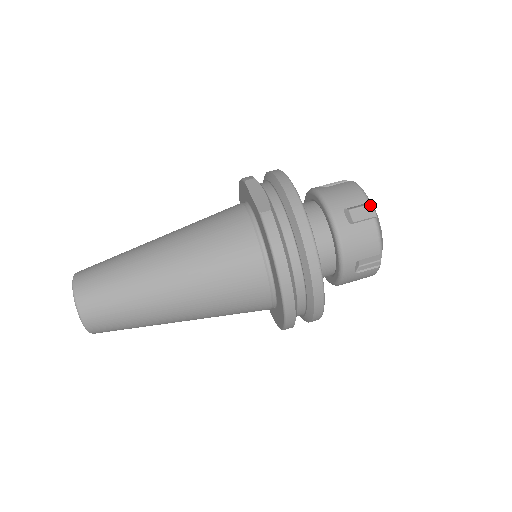
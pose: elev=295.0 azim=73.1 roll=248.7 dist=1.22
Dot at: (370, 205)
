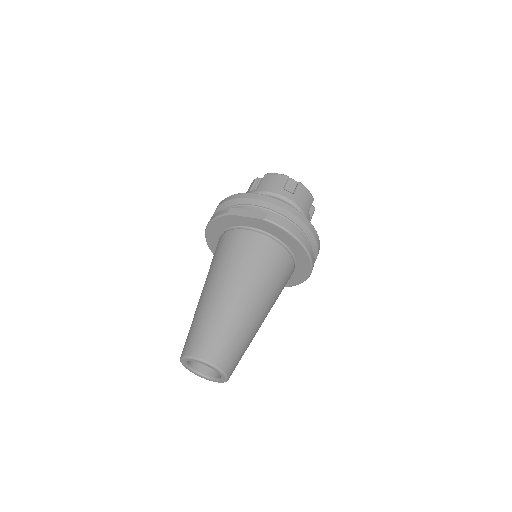
Dot at: (289, 179)
